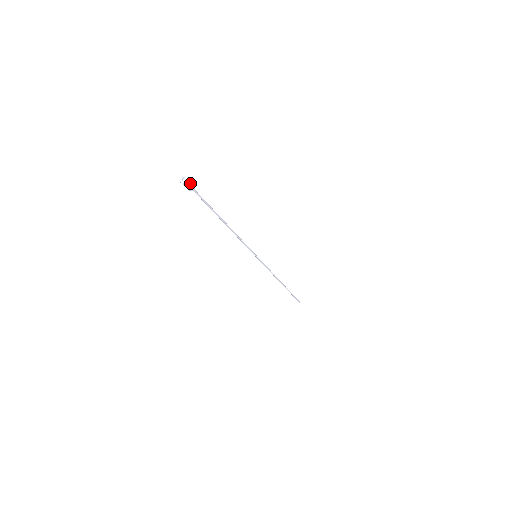
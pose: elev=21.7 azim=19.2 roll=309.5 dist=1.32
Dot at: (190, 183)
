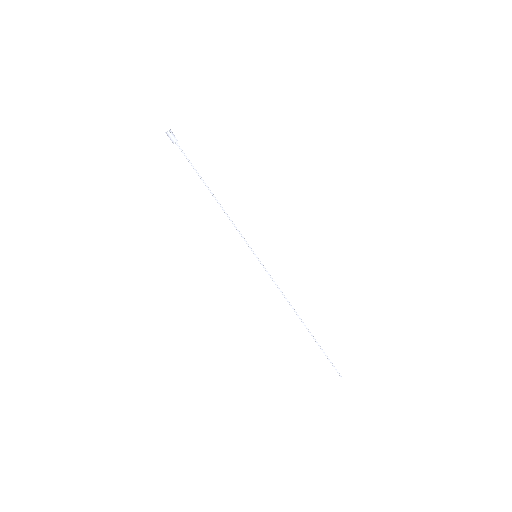
Dot at: (172, 135)
